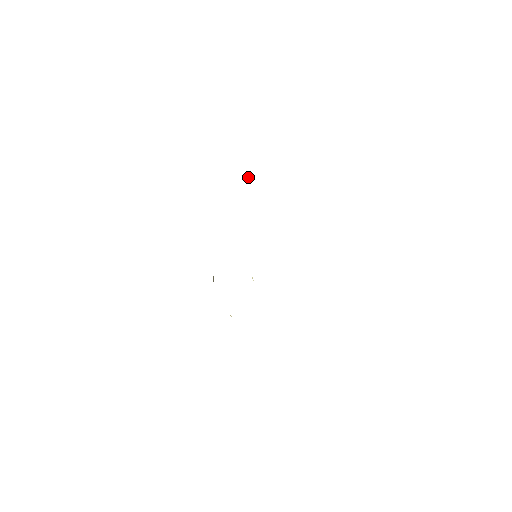
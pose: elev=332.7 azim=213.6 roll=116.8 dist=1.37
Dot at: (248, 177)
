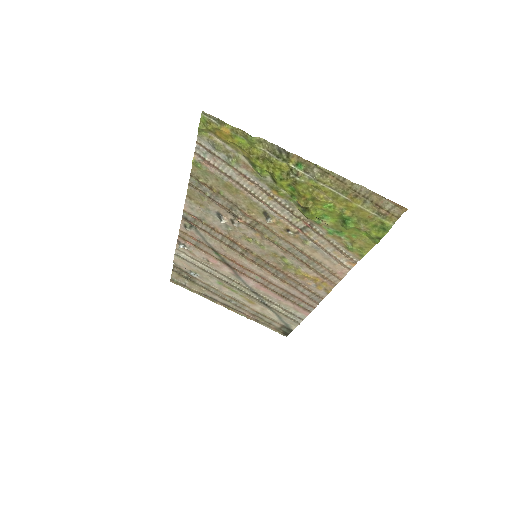
Dot at: (181, 245)
